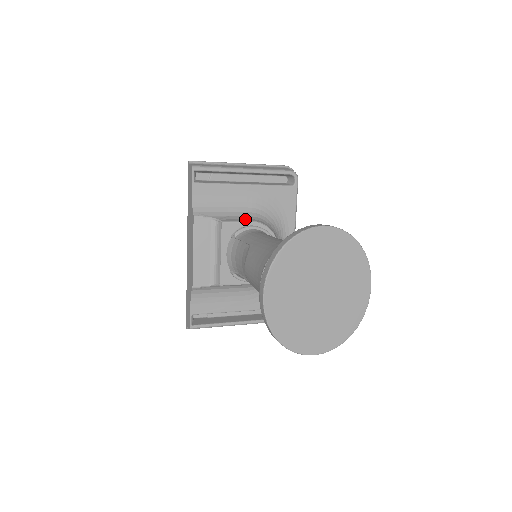
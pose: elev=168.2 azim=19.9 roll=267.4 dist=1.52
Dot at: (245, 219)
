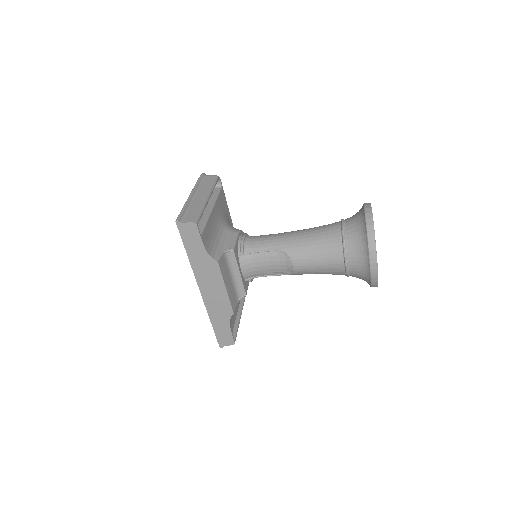
Dot at: (232, 236)
